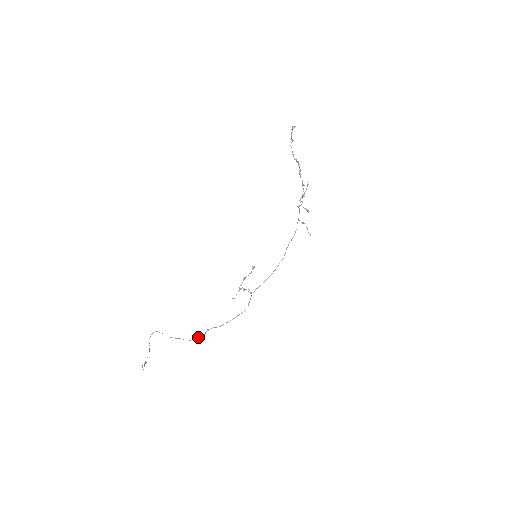
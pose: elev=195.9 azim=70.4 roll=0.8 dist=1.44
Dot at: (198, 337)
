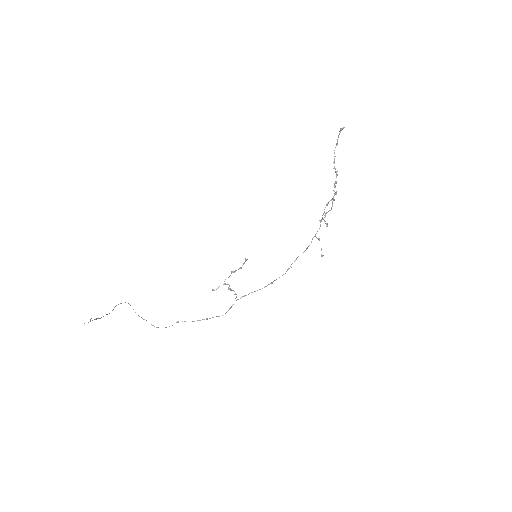
Dot at: (165, 327)
